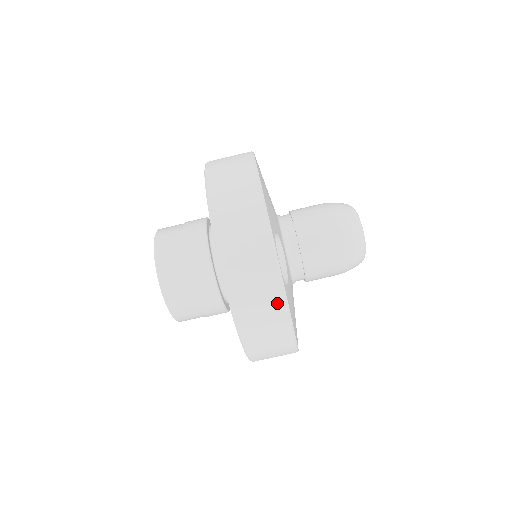
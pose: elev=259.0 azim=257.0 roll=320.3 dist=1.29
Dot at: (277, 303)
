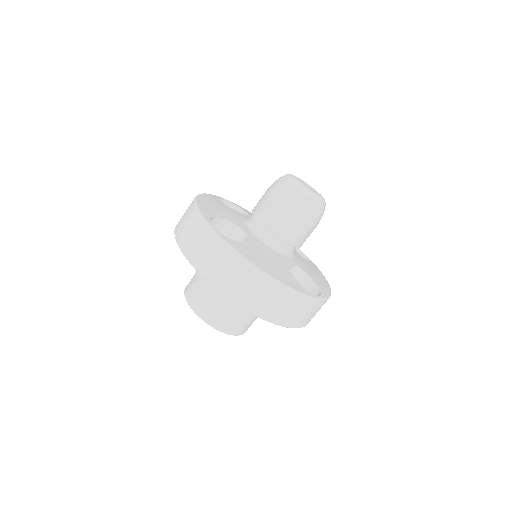
Dot at: (226, 252)
